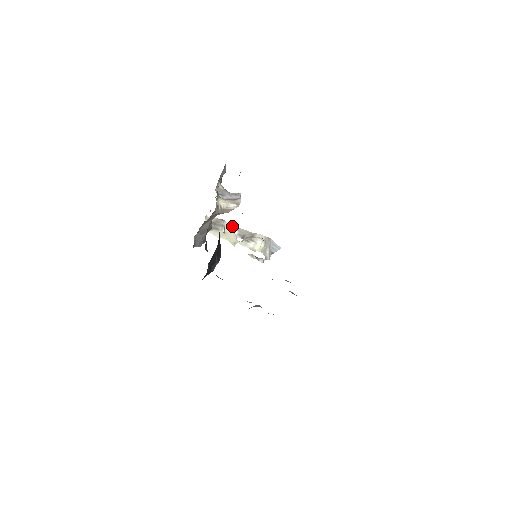
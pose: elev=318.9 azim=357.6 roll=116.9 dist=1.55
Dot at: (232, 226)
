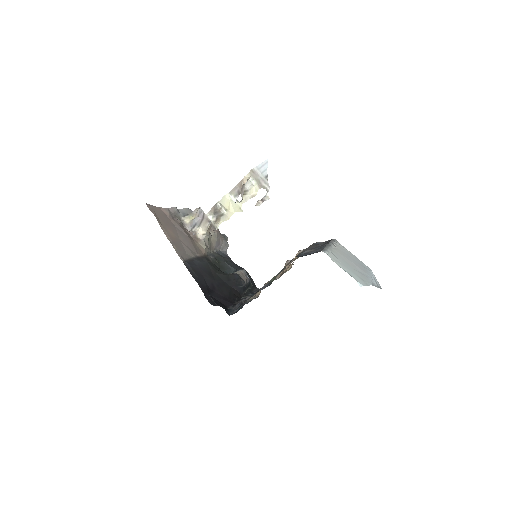
Dot at: (225, 198)
